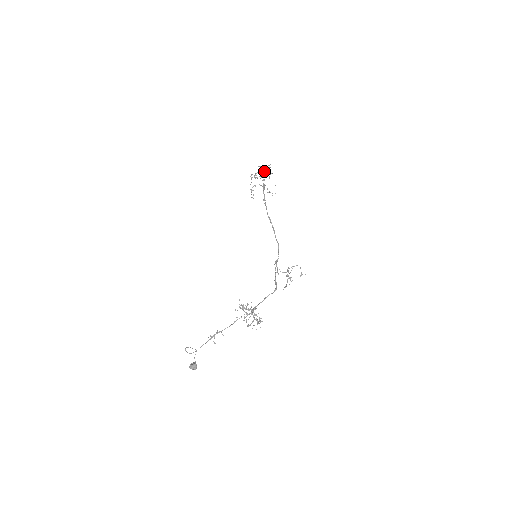
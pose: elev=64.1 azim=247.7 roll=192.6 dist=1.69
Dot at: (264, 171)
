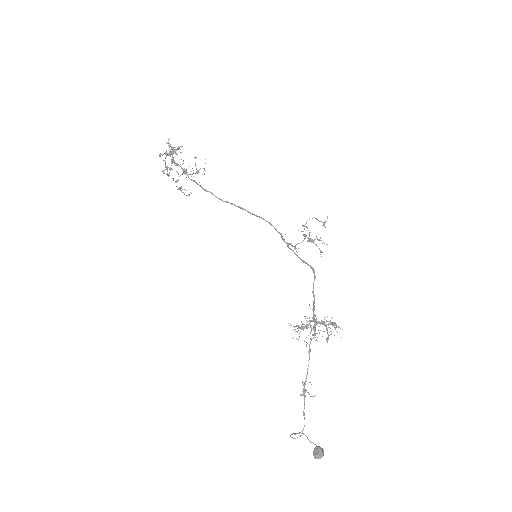
Dot at: (169, 154)
